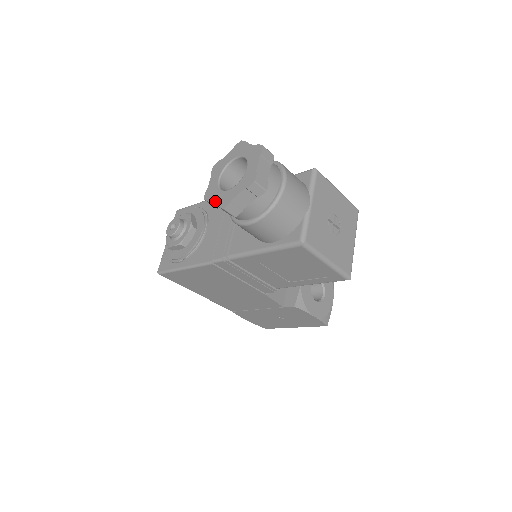
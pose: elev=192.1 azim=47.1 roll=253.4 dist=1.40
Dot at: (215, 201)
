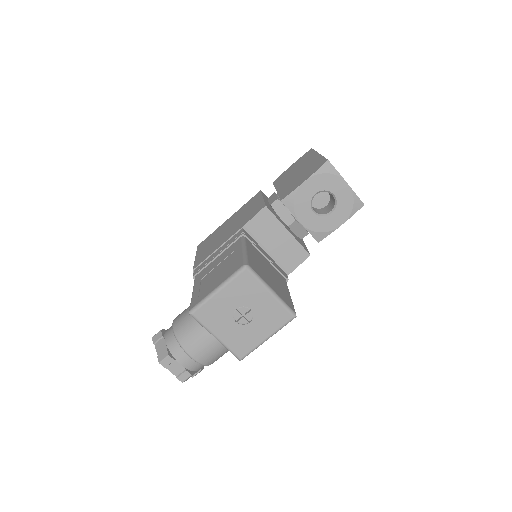
Dot at: occluded
